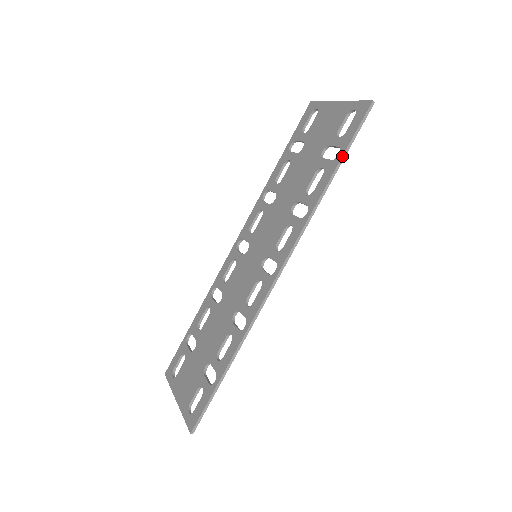
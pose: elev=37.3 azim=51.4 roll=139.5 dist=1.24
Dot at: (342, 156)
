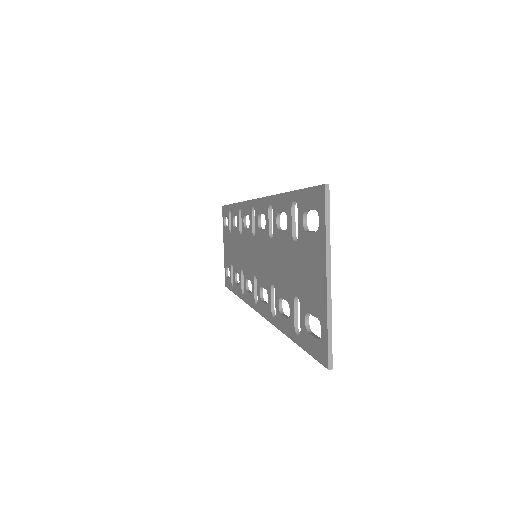
Dot at: (297, 344)
